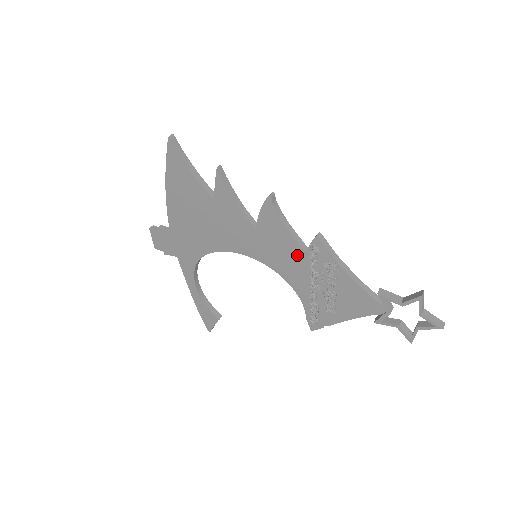
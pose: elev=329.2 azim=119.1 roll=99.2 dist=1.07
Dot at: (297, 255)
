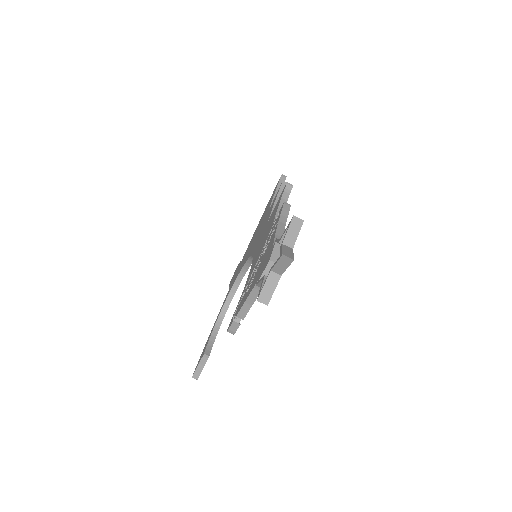
Dot at: (268, 232)
